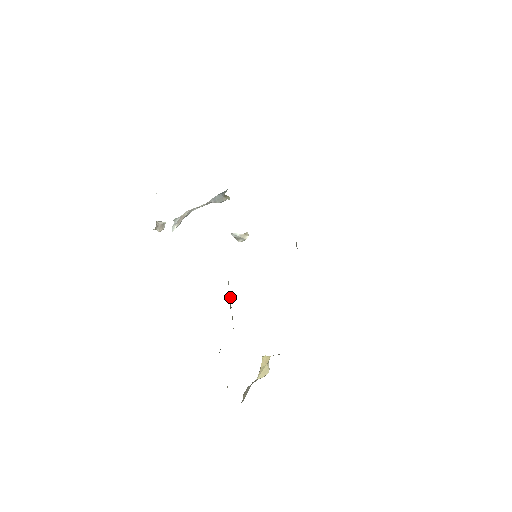
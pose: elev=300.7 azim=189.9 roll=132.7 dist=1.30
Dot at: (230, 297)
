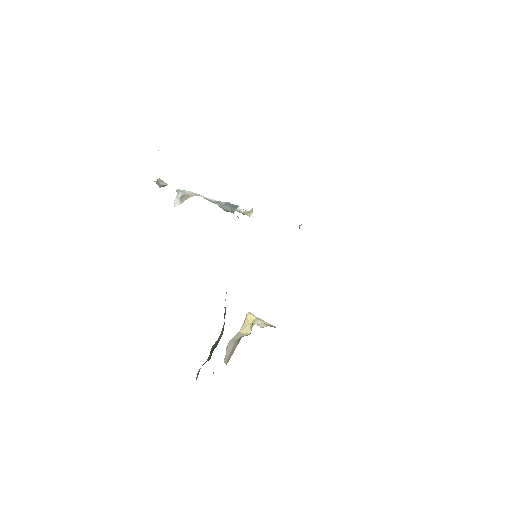
Dot at: (225, 310)
